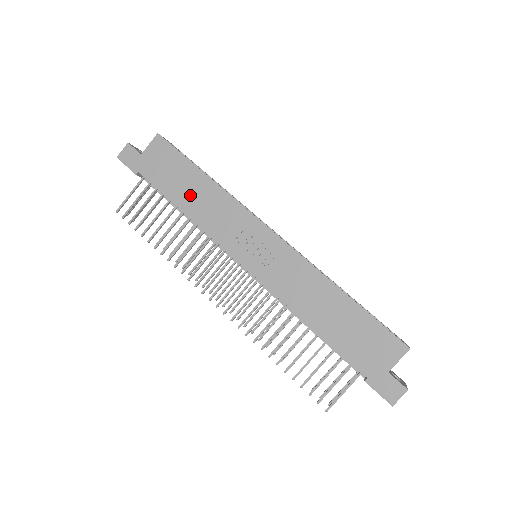
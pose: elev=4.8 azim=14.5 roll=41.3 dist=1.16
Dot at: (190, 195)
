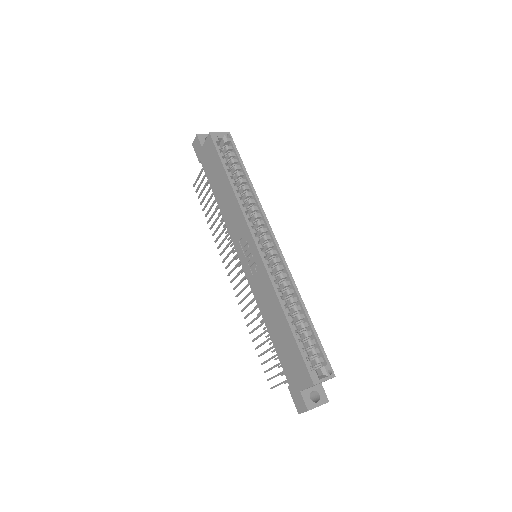
Dot at: (221, 193)
